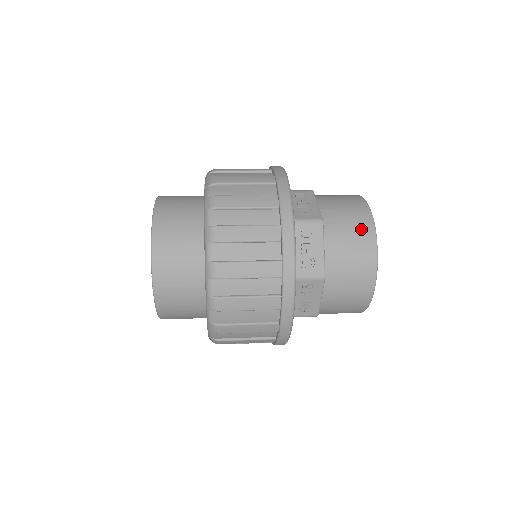
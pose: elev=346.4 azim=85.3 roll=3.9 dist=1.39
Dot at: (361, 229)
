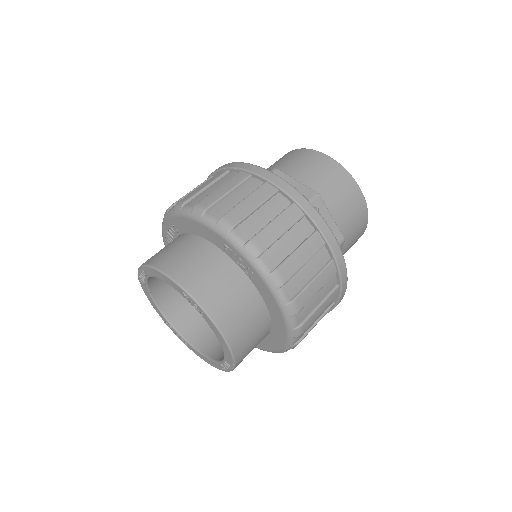
Dot at: (361, 222)
